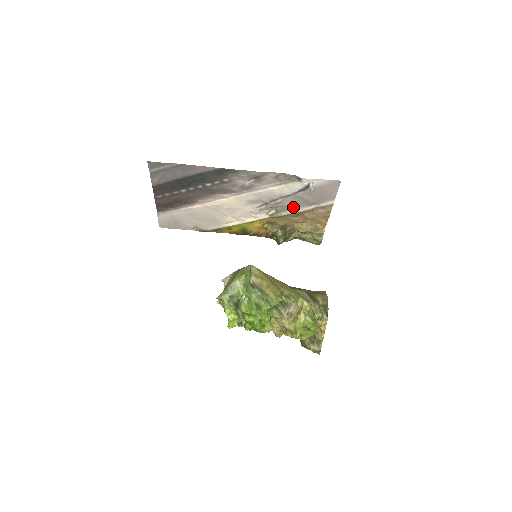
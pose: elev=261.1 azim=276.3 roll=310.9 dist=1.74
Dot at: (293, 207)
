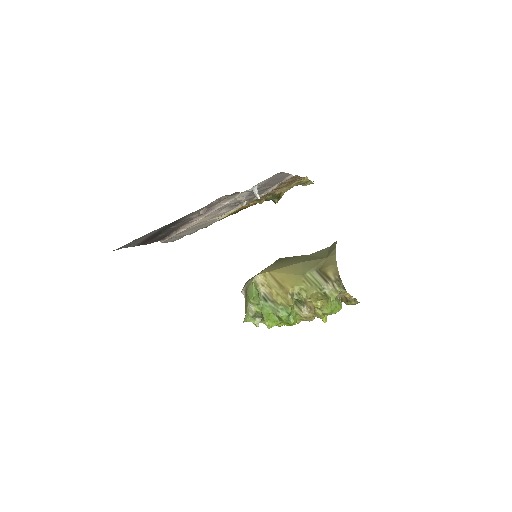
Dot at: (259, 194)
